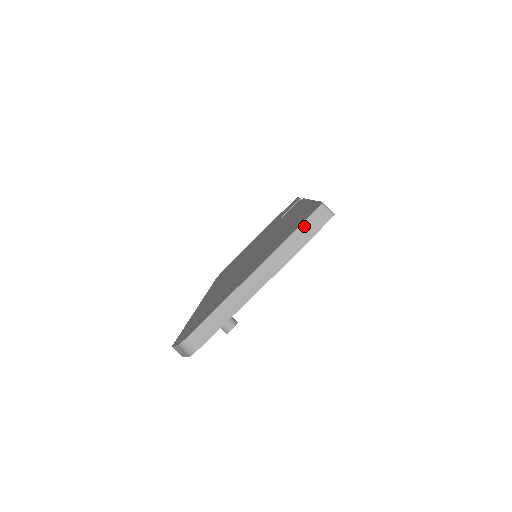
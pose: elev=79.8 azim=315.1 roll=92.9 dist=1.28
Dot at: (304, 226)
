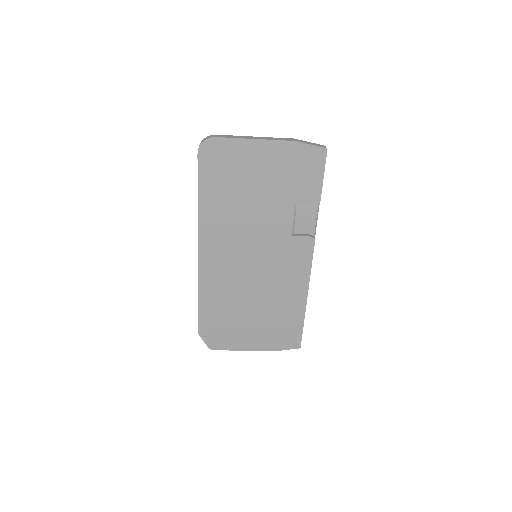
Dot at: (287, 349)
